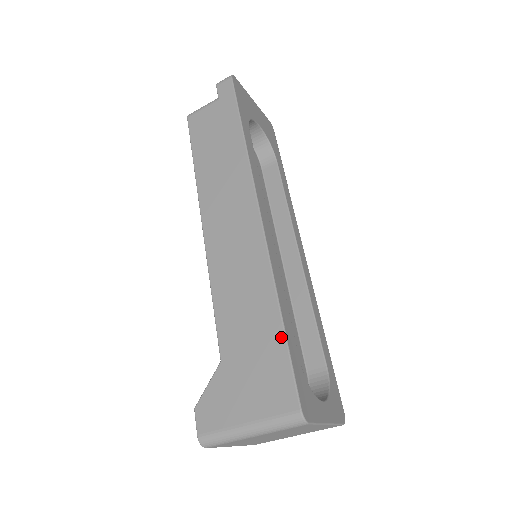
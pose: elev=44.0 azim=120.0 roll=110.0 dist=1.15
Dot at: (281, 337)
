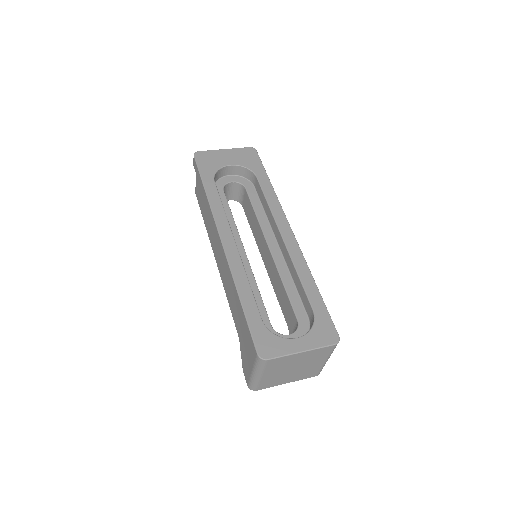
Dot at: (243, 313)
